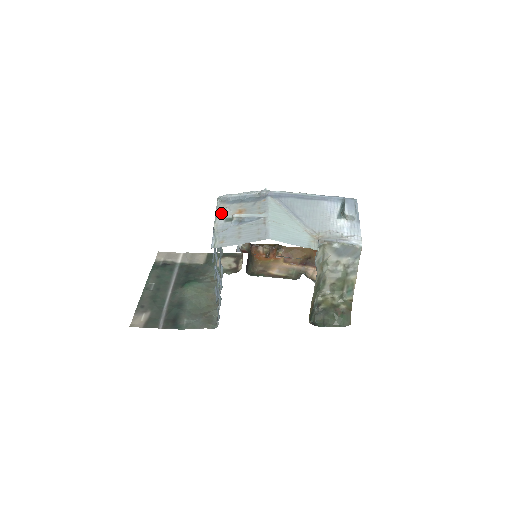
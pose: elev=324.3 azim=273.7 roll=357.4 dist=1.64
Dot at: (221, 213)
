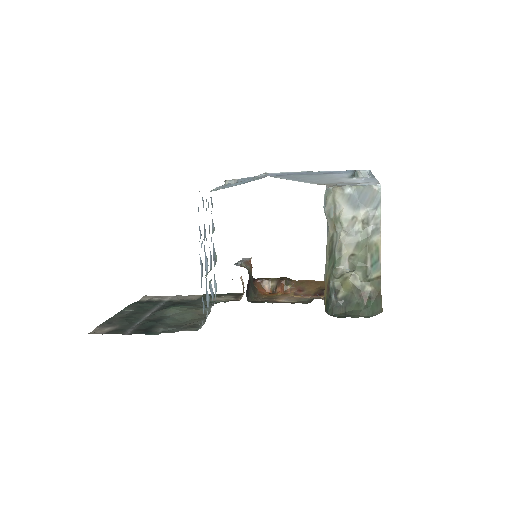
Dot at: occluded
